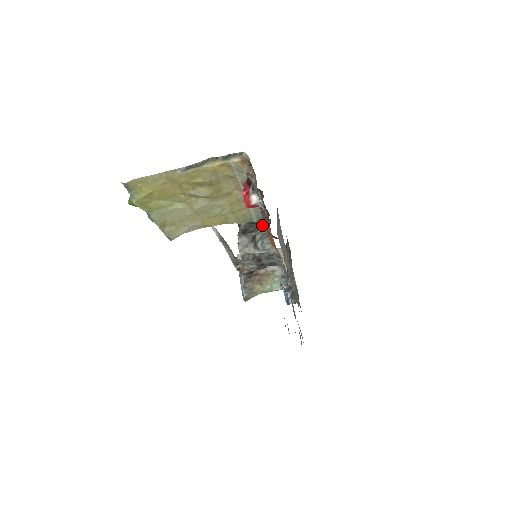
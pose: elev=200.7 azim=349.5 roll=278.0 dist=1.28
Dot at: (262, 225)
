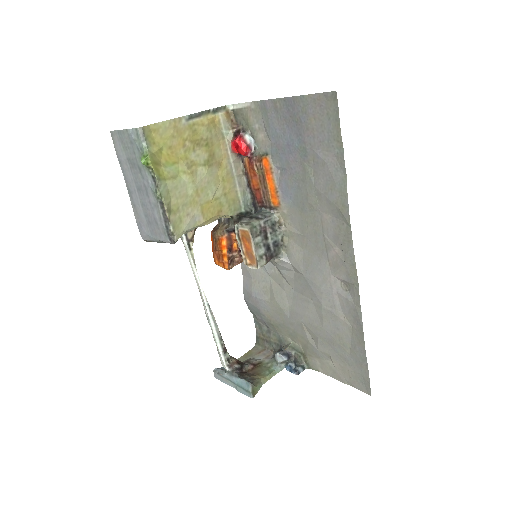
Dot at: occluded
